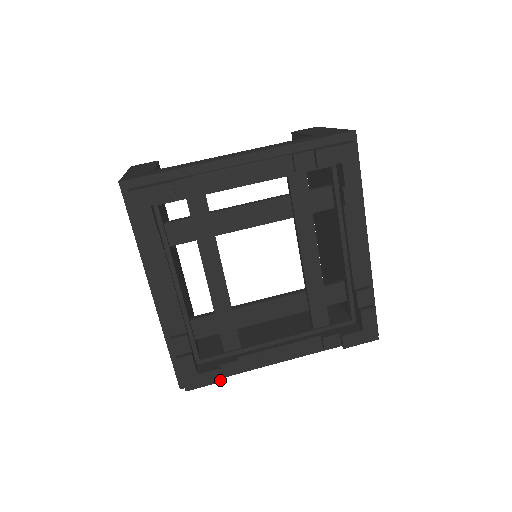
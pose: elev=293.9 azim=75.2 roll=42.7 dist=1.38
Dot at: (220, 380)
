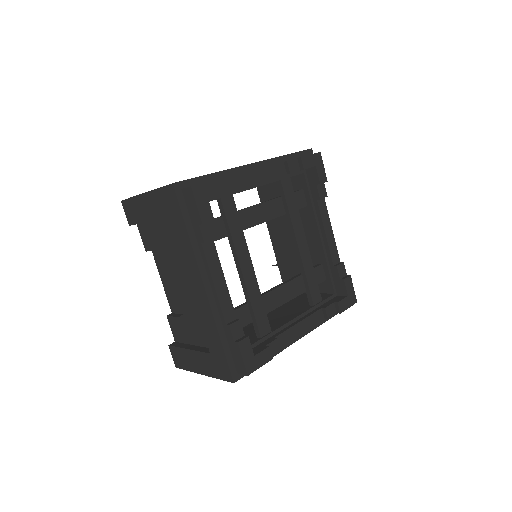
Dot at: (270, 358)
